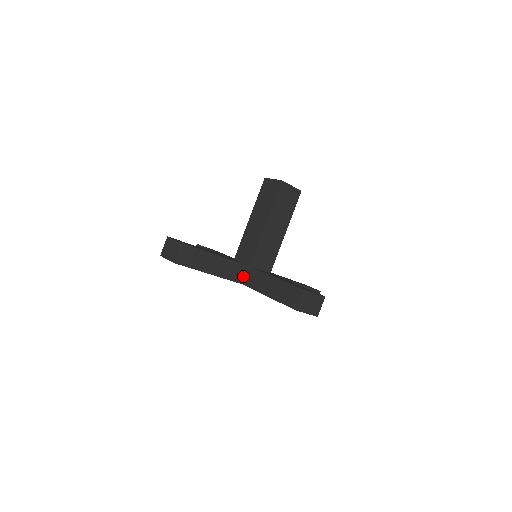
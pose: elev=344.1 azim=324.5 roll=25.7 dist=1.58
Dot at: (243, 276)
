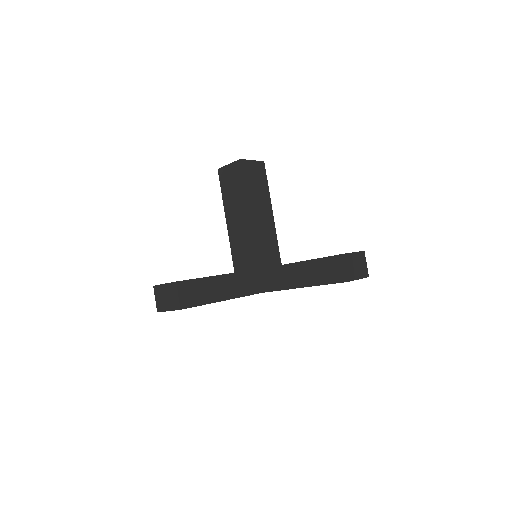
Dot at: (258, 283)
